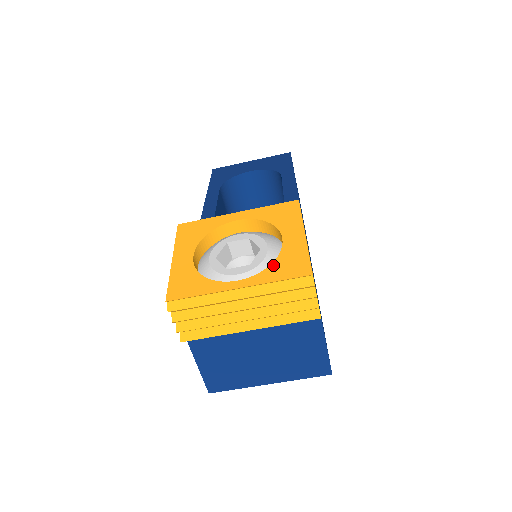
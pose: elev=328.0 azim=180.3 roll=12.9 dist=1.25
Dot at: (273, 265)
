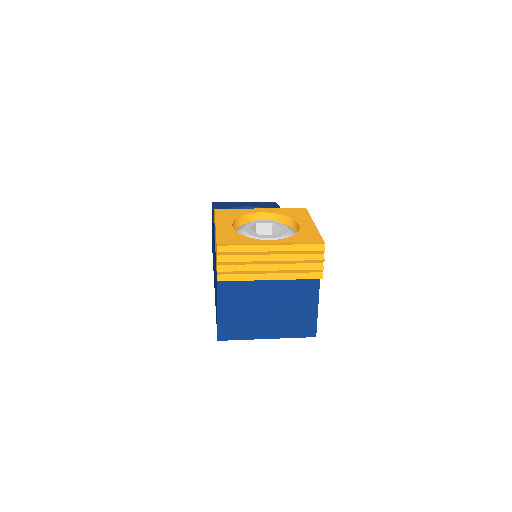
Dot at: (295, 236)
